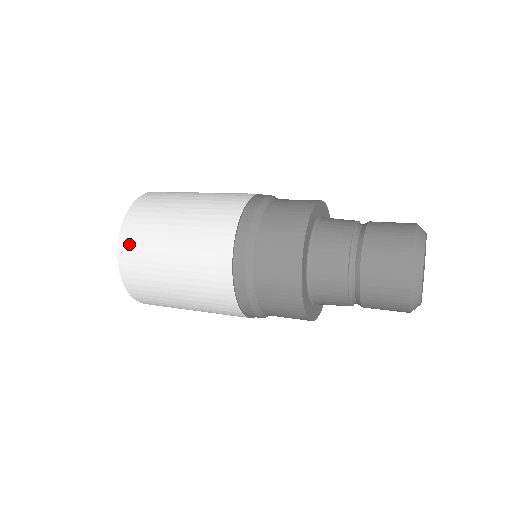
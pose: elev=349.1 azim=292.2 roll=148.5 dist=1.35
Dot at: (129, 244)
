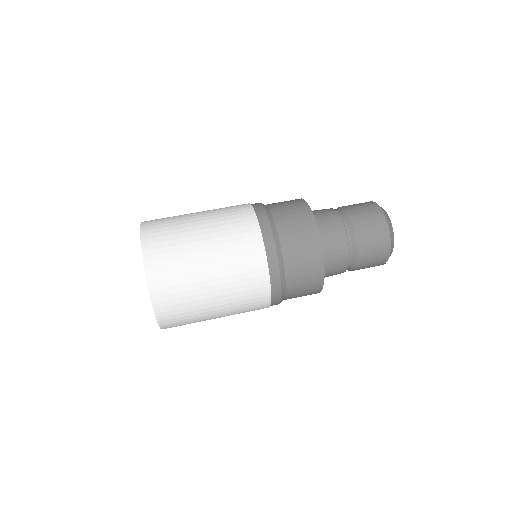
Dot at: (170, 319)
